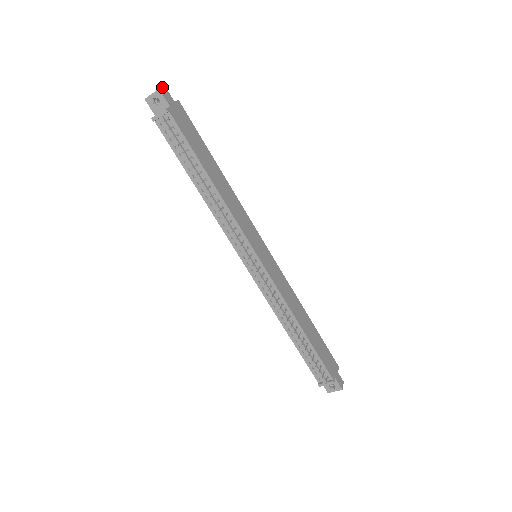
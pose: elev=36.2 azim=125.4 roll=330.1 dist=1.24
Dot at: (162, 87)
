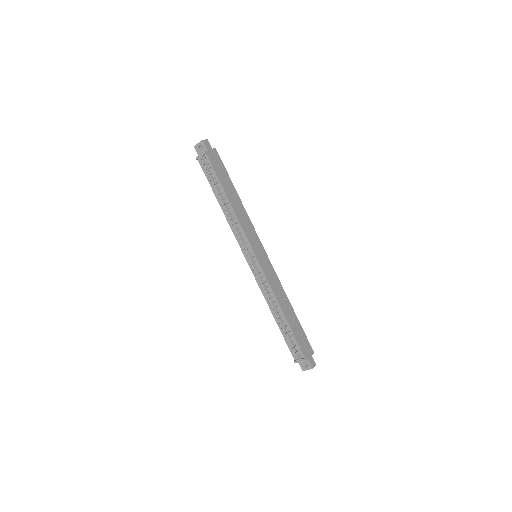
Dot at: (205, 139)
